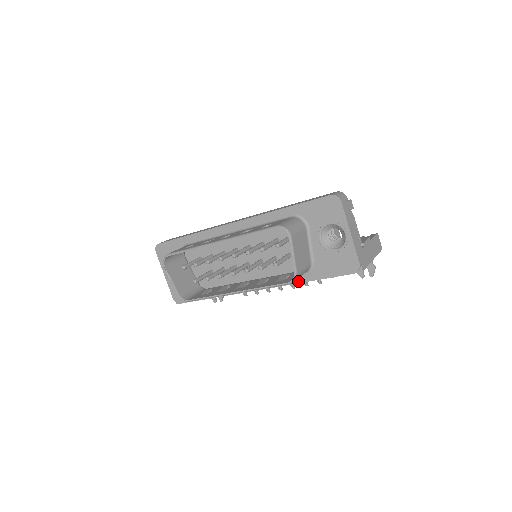
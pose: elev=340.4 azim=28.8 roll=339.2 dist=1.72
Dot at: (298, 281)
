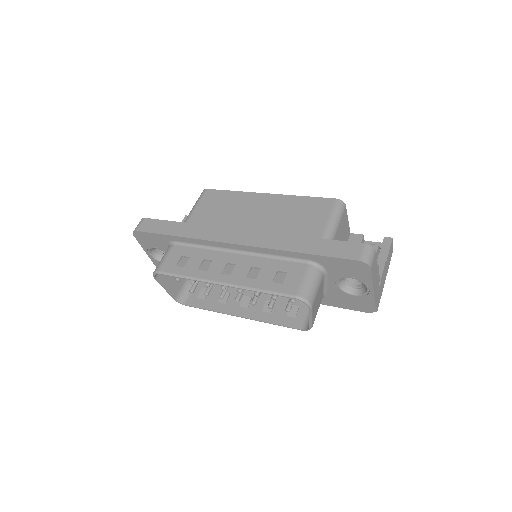
Dot at: occluded
